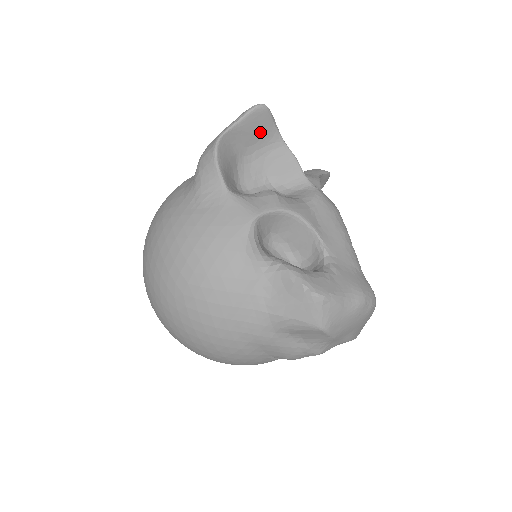
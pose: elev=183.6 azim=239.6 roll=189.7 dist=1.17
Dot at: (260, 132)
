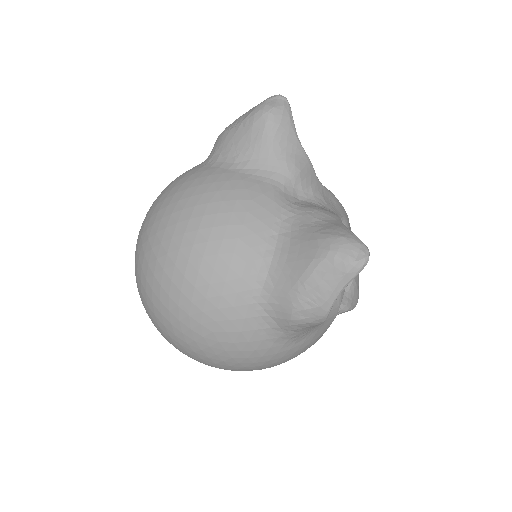
Dot at: occluded
